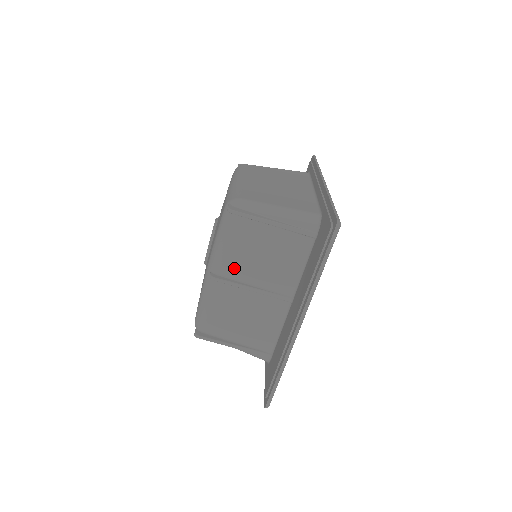
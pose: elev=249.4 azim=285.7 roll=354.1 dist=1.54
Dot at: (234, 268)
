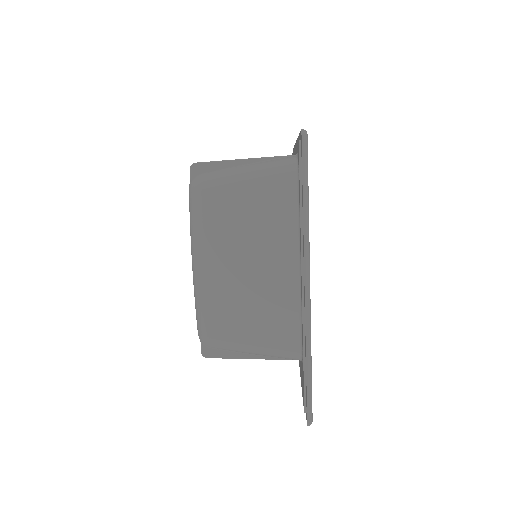
Dot at: occluded
